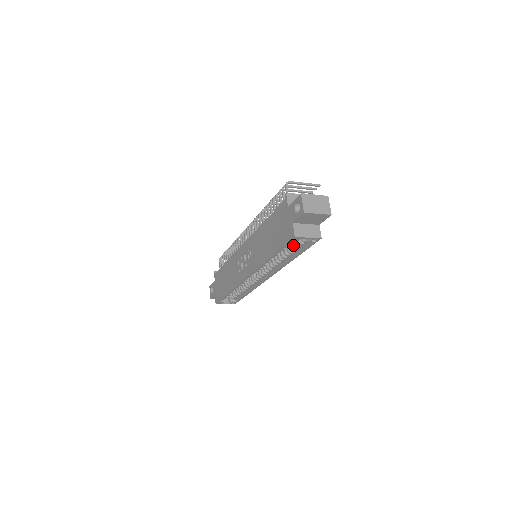
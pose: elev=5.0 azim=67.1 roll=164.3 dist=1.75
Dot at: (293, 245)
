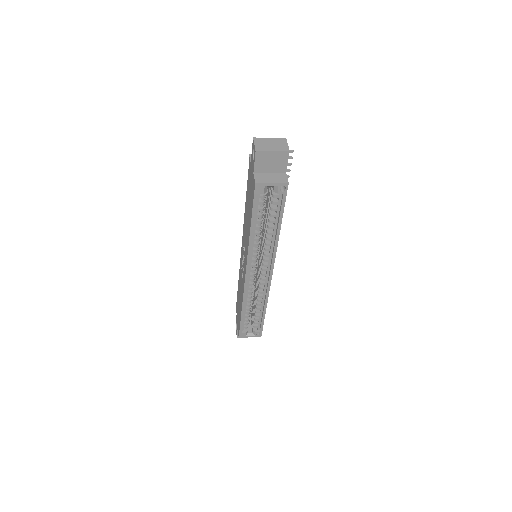
Dot at: occluded
